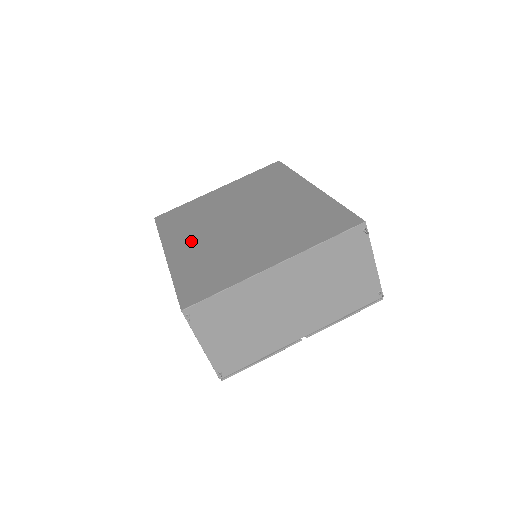
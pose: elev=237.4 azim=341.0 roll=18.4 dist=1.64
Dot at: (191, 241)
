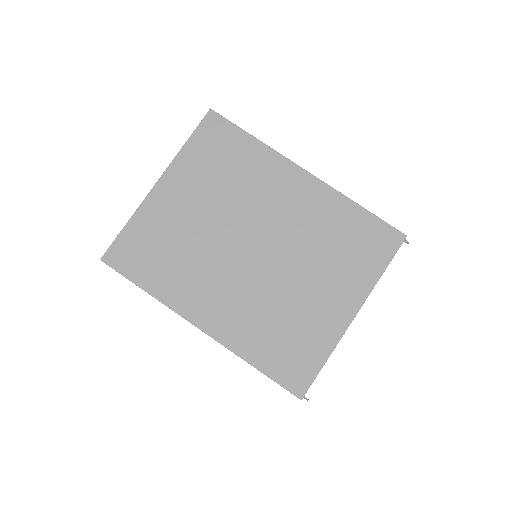
Dot at: (216, 299)
